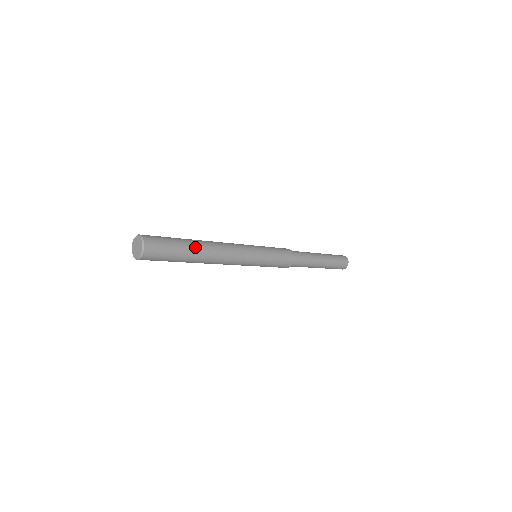
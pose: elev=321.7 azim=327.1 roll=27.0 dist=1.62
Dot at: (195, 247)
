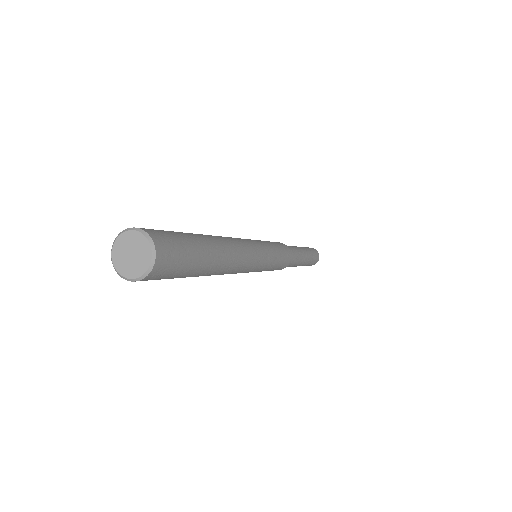
Dot at: (210, 242)
